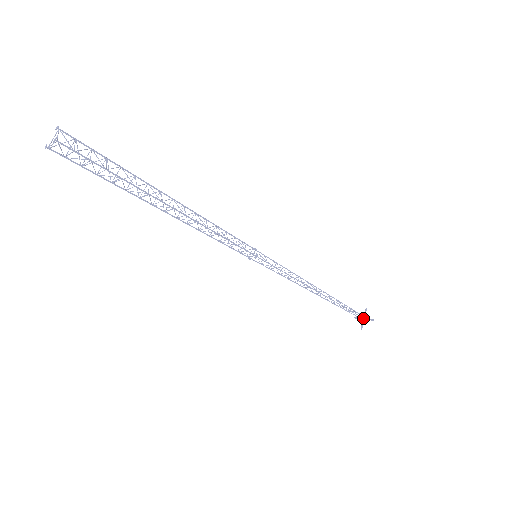
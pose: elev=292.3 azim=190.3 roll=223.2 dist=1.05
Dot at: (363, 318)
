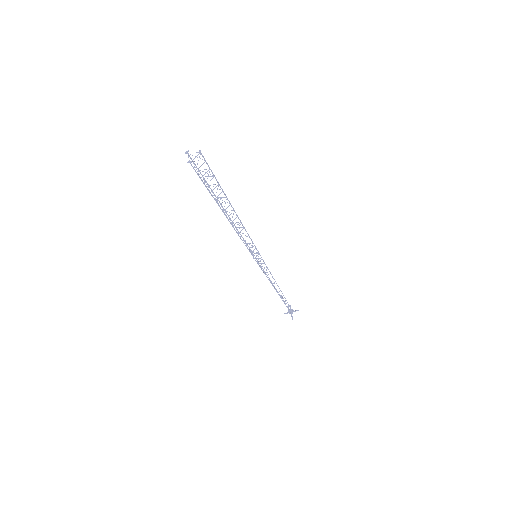
Dot at: (291, 312)
